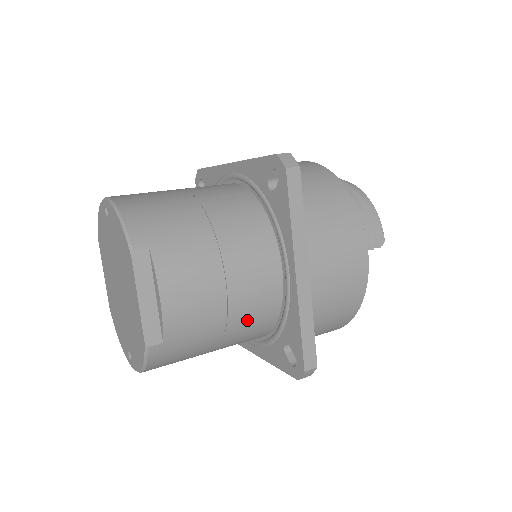
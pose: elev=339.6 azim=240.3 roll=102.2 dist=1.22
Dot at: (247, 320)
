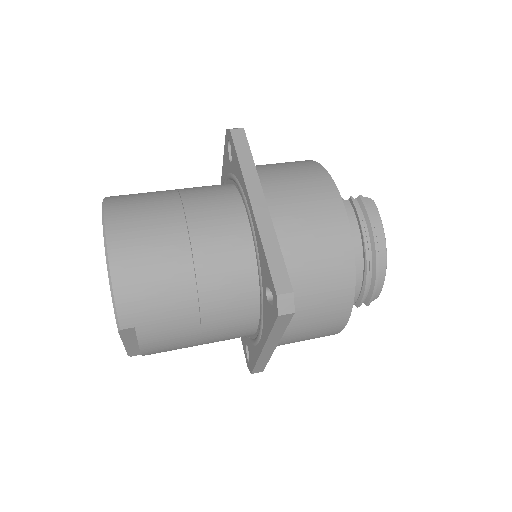
Dot at: occluded
